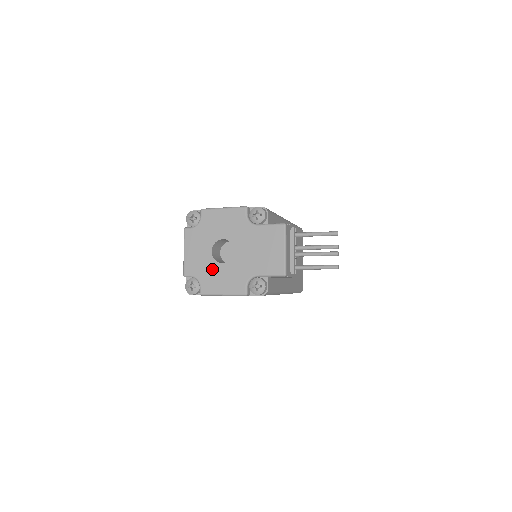
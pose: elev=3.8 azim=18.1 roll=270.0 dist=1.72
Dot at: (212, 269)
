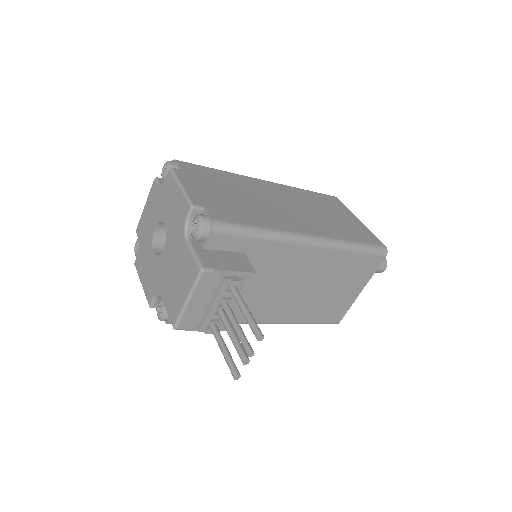
Dot at: (147, 248)
